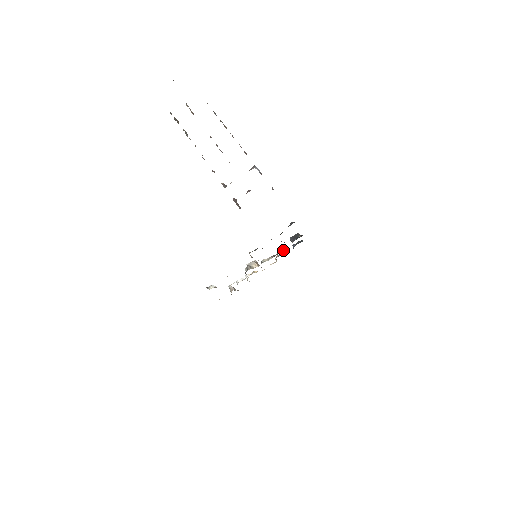
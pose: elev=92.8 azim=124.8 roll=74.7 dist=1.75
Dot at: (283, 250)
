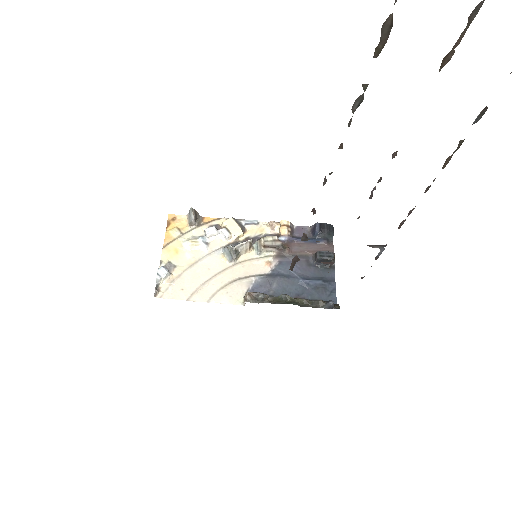
Dot at: occluded
